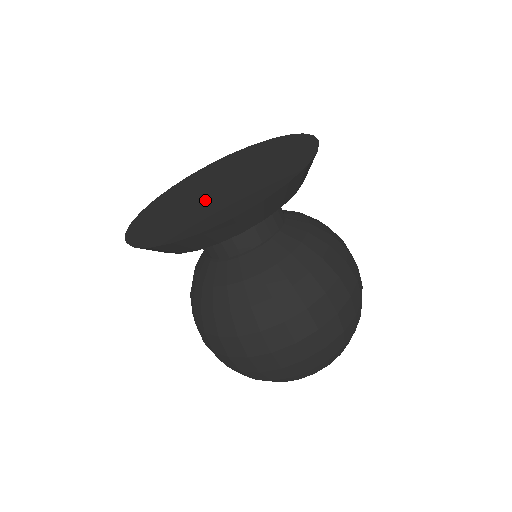
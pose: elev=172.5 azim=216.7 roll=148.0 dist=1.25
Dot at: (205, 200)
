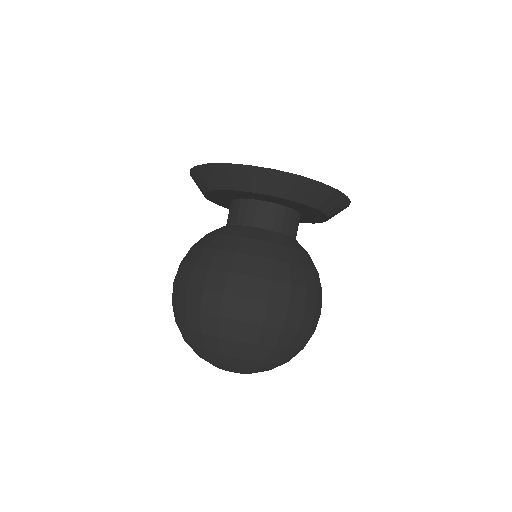
Dot at: occluded
